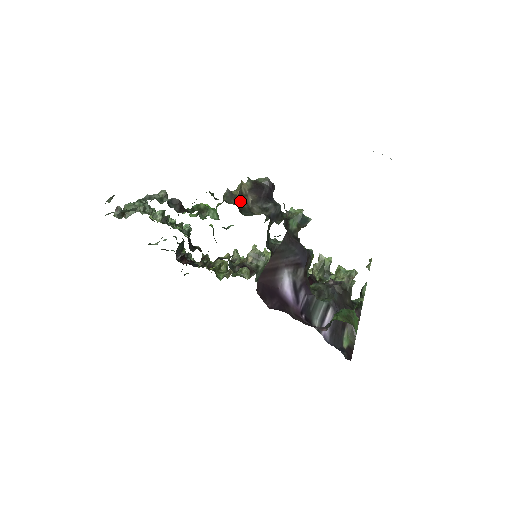
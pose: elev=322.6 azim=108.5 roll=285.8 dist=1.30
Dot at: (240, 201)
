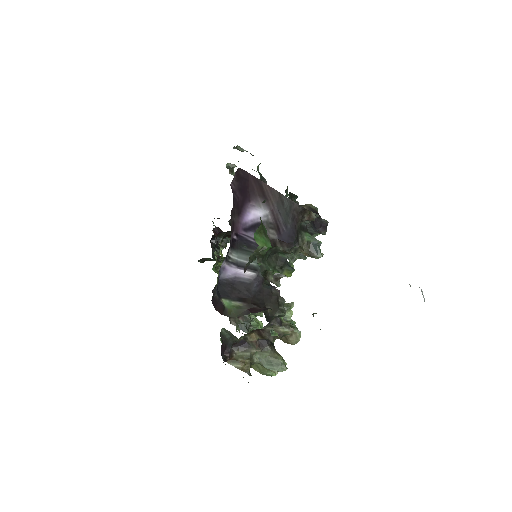
Dot at: occluded
